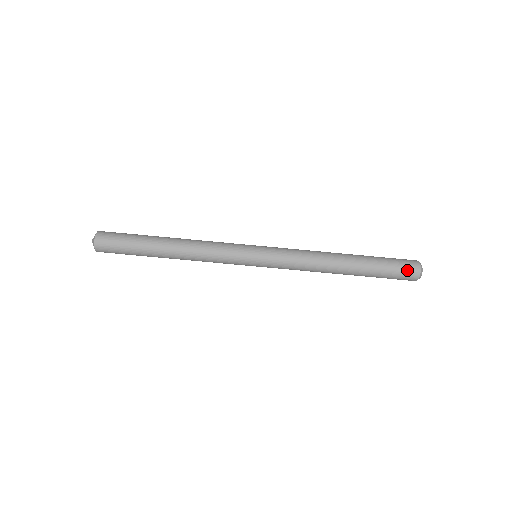
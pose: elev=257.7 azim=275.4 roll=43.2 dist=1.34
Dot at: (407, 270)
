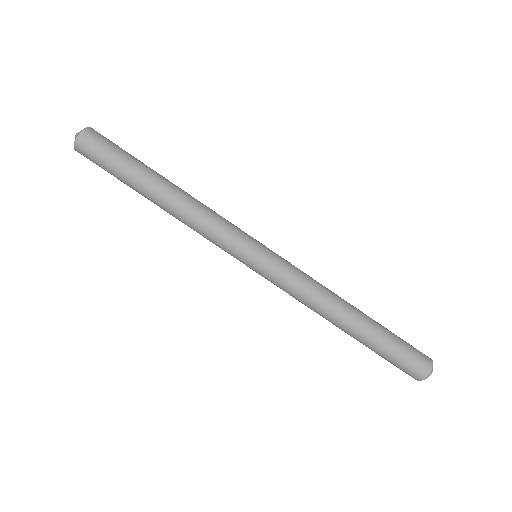
Dot at: (418, 358)
